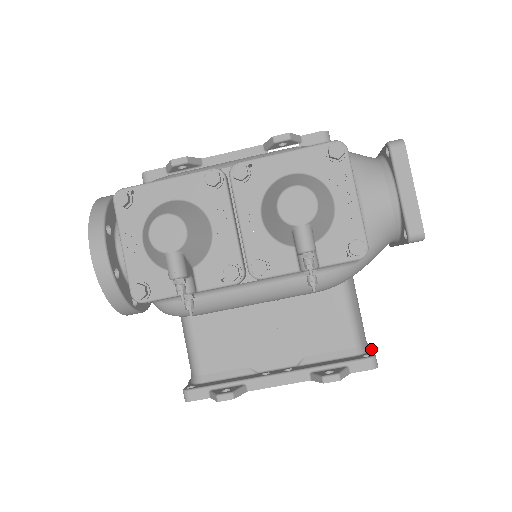
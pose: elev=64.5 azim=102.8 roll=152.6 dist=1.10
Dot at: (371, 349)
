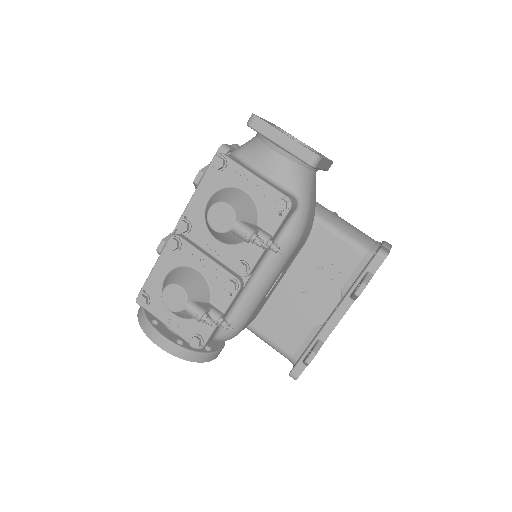
Dot at: (381, 245)
